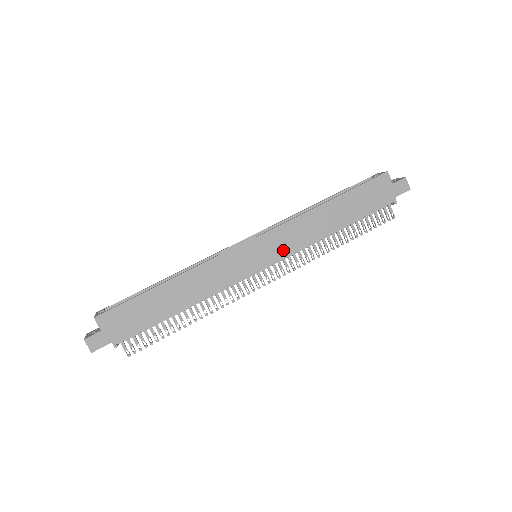
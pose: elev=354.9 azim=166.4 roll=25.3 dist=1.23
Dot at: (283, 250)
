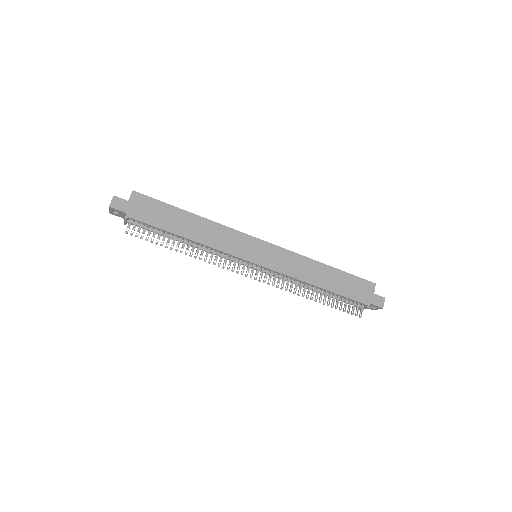
Dot at: (277, 265)
